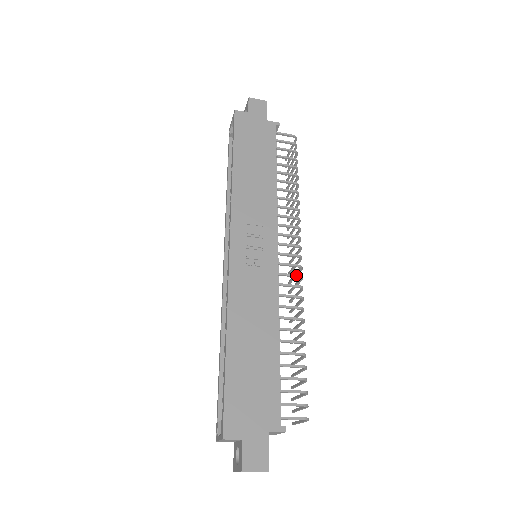
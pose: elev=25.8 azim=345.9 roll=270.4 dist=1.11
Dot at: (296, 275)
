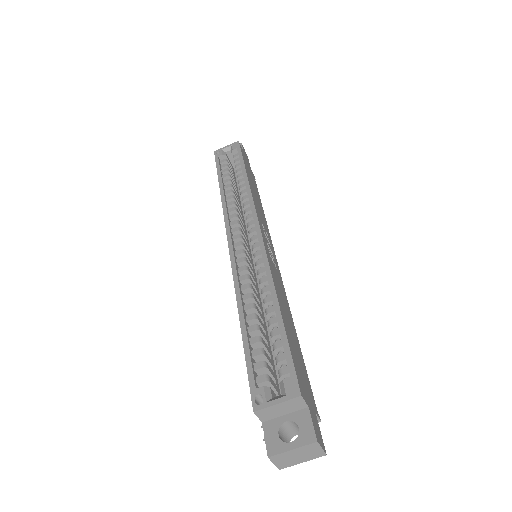
Dot at: occluded
